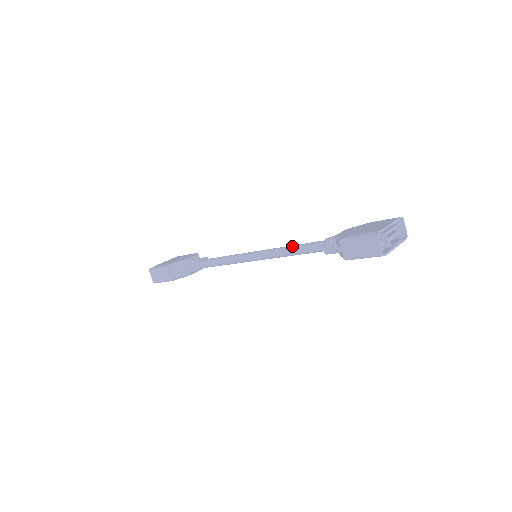
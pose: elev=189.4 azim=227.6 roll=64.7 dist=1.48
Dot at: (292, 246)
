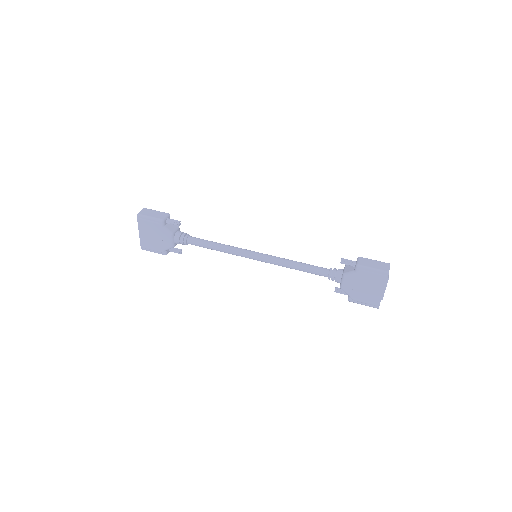
Dot at: occluded
